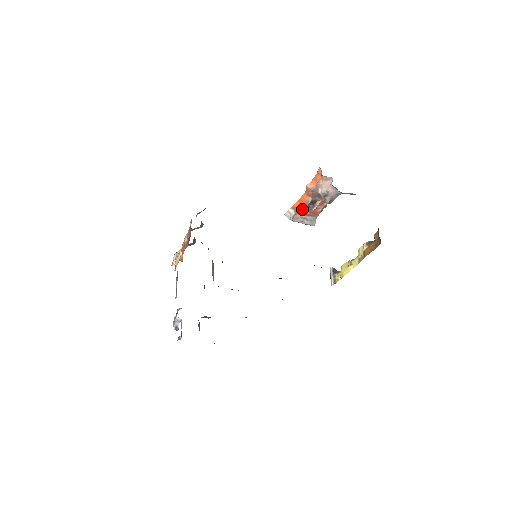
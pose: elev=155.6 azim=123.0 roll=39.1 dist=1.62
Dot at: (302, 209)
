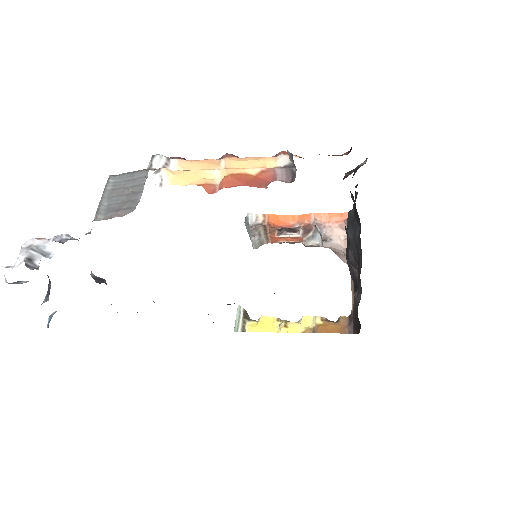
Dot at: (275, 226)
